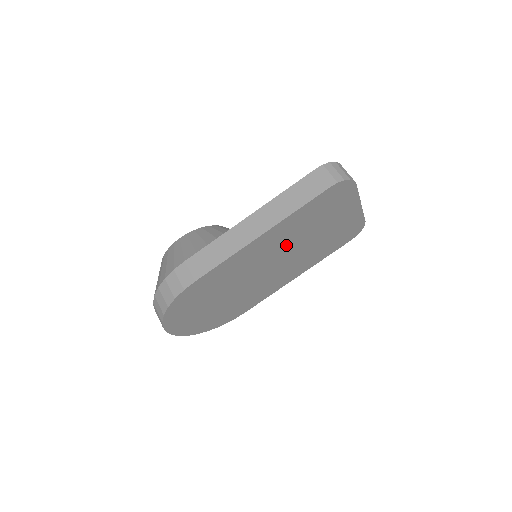
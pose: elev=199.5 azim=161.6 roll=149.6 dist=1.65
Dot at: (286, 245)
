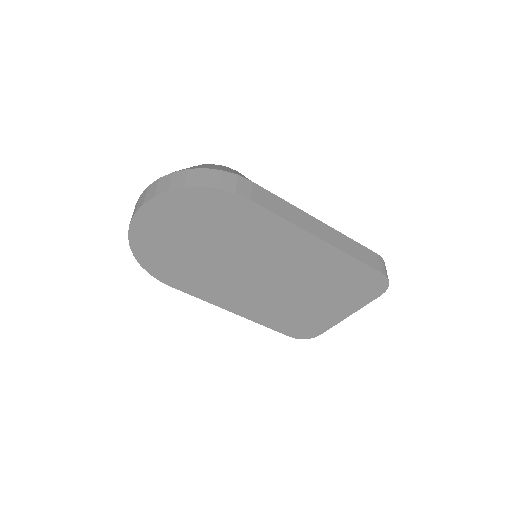
Dot at: (297, 273)
